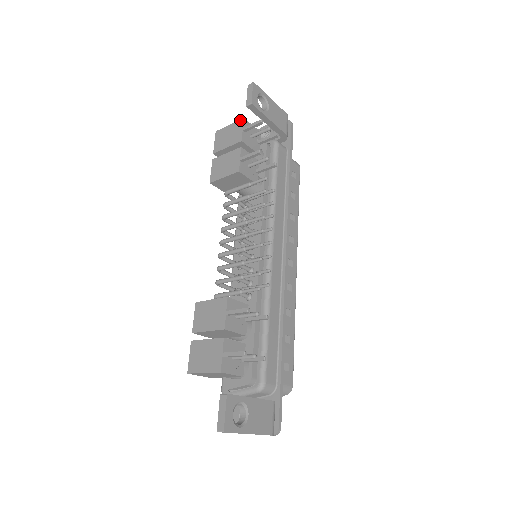
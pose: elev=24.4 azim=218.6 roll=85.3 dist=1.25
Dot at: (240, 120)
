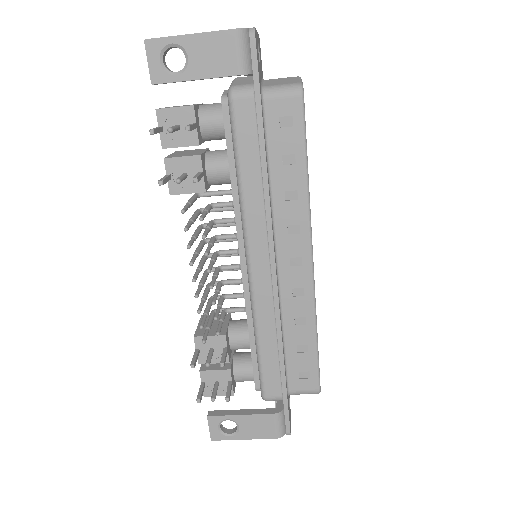
Dot at: (157, 110)
